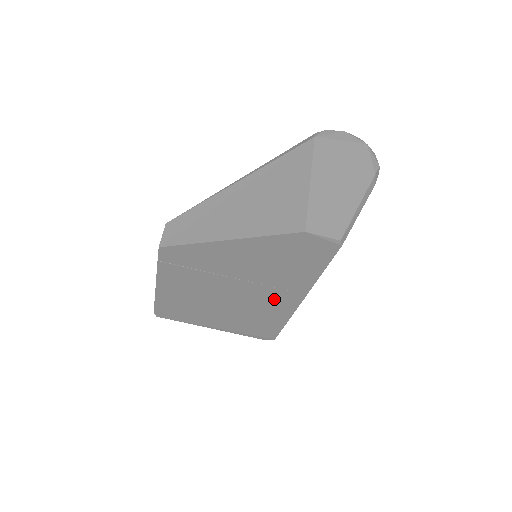
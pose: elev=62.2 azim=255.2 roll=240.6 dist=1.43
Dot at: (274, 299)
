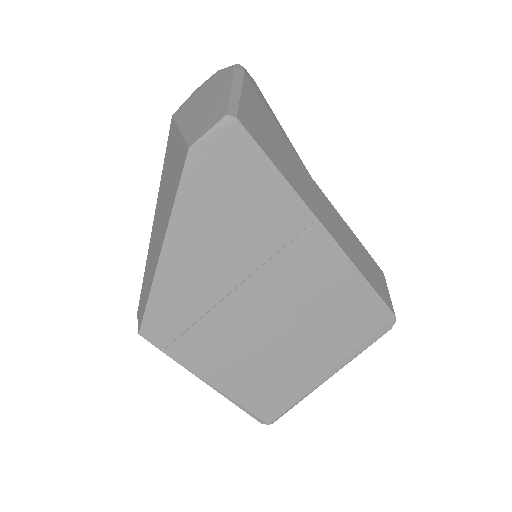
Dot at: (306, 264)
